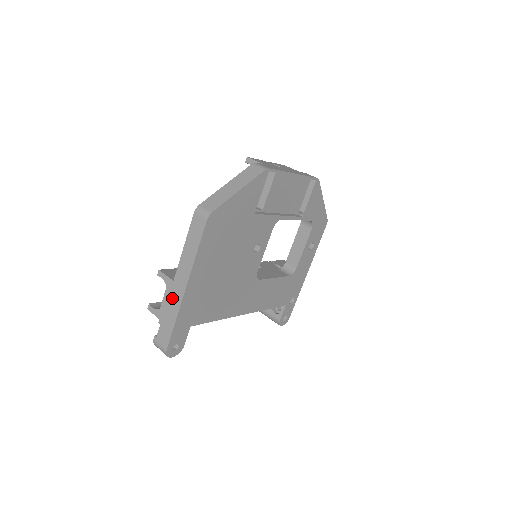
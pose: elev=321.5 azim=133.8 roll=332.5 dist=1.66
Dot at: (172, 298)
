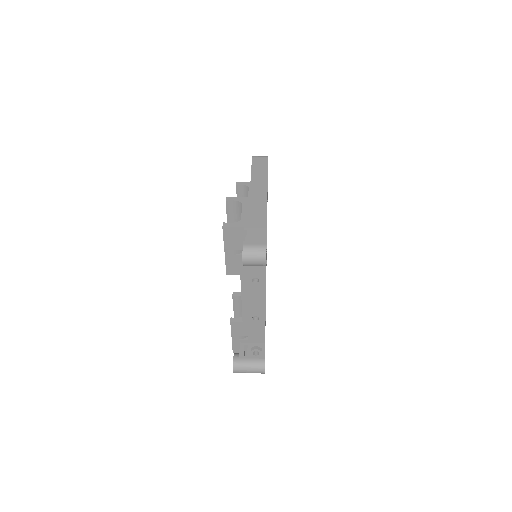
Dot at: (254, 207)
